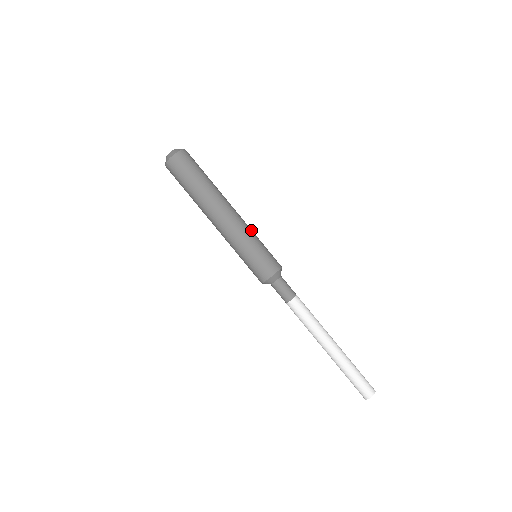
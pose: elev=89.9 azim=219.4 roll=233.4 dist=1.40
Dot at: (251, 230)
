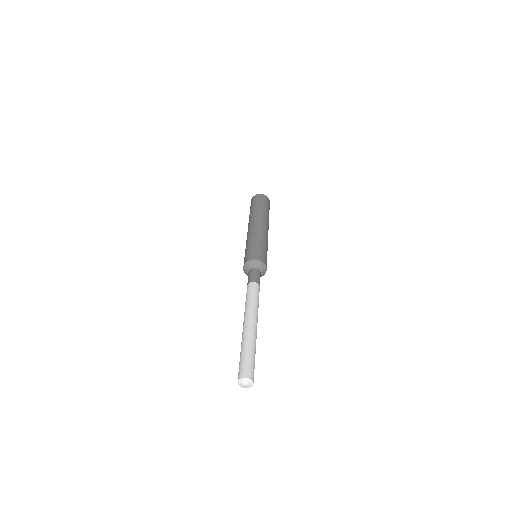
Dot at: occluded
